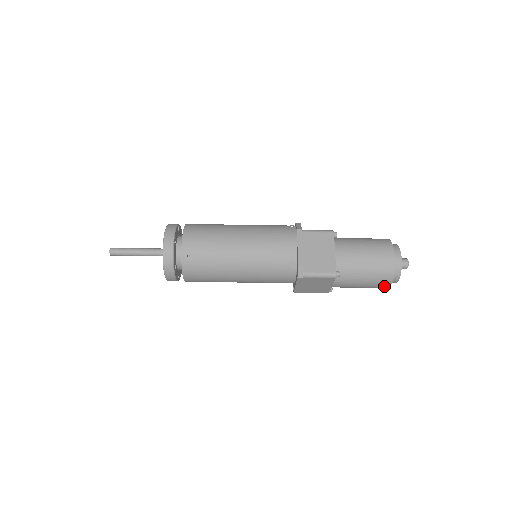
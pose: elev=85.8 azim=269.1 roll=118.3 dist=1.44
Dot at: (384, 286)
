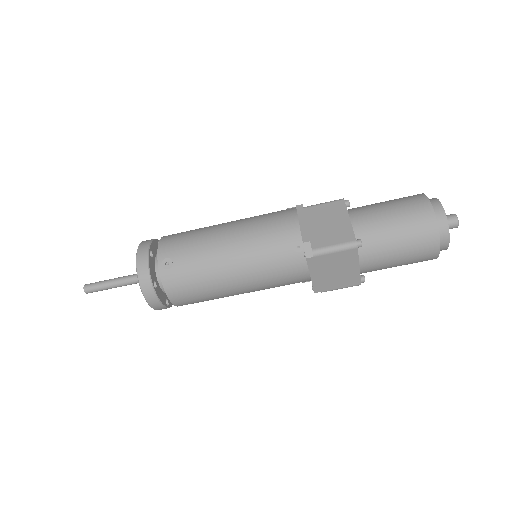
Dot at: (431, 252)
